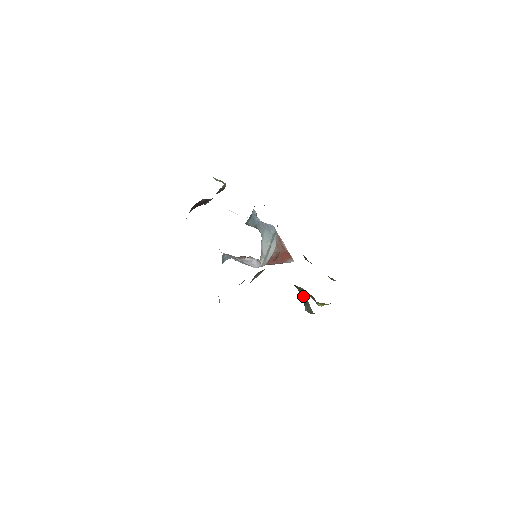
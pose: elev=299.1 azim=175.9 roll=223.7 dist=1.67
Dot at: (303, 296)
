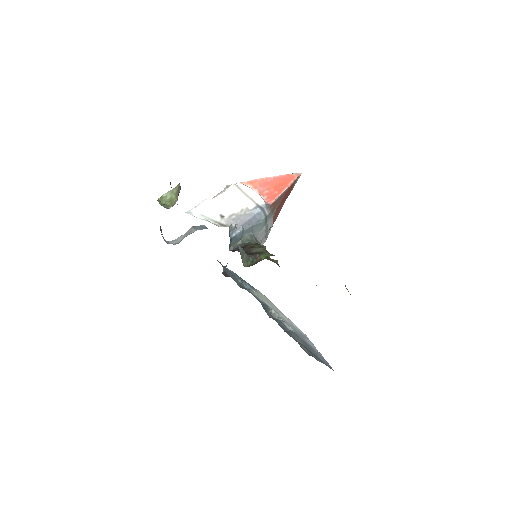
Dot at: occluded
